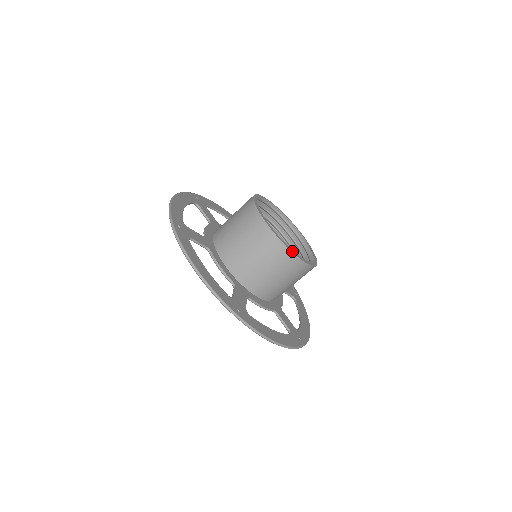
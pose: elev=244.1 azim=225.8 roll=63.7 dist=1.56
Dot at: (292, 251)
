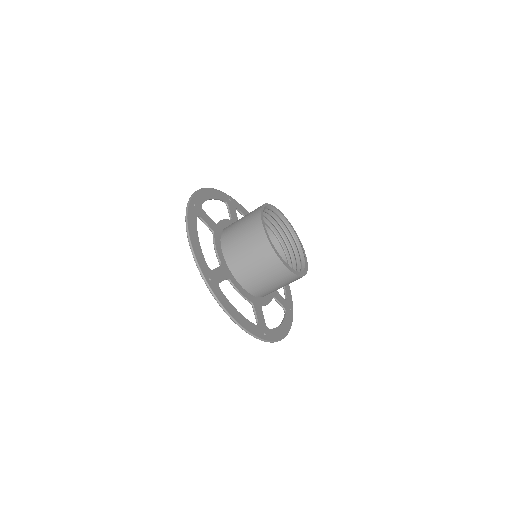
Dot at: (299, 275)
